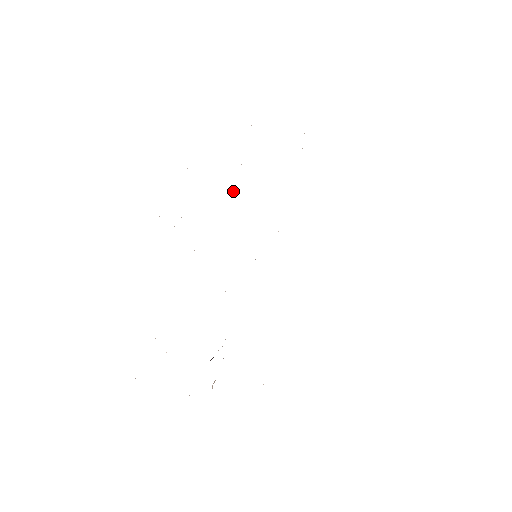
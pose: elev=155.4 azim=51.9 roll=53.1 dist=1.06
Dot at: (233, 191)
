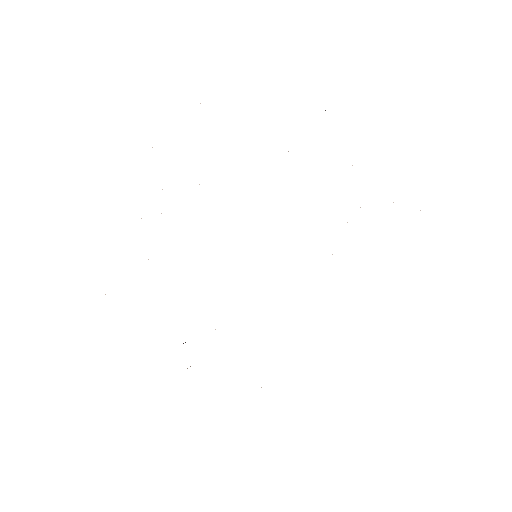
Dot at: occluded
